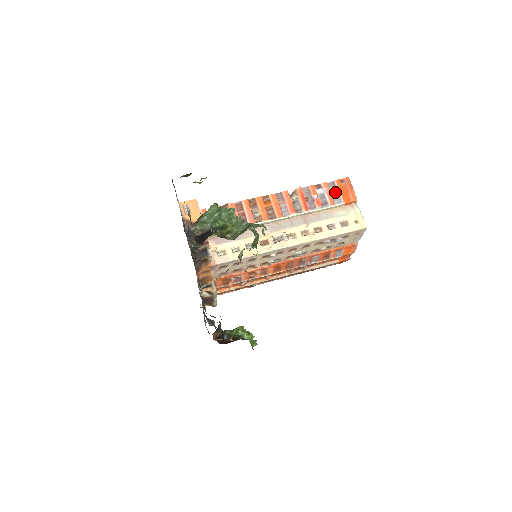
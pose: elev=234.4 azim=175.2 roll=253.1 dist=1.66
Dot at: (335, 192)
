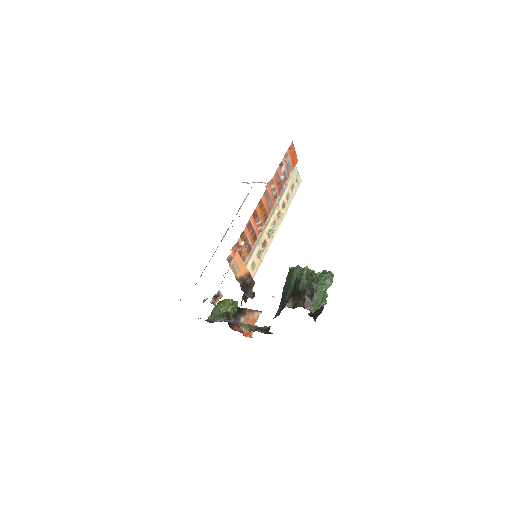
Dot at: (289, 163)
